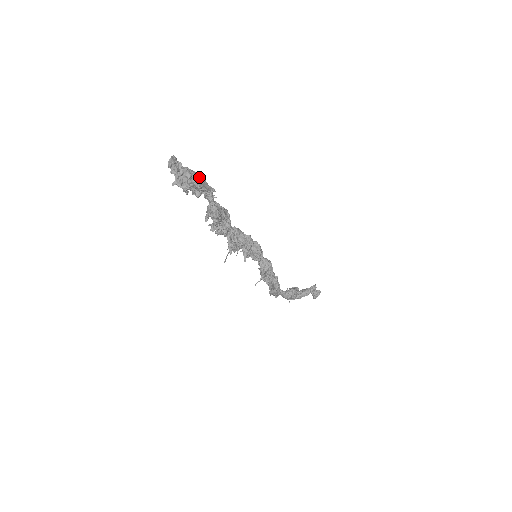
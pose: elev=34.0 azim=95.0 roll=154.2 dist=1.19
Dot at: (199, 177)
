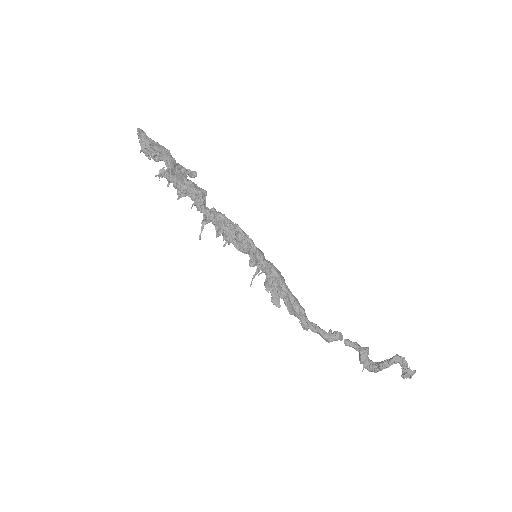
Dot at: (158, 146)
